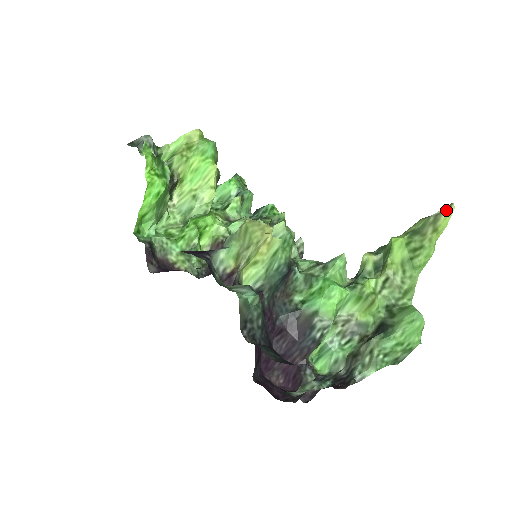
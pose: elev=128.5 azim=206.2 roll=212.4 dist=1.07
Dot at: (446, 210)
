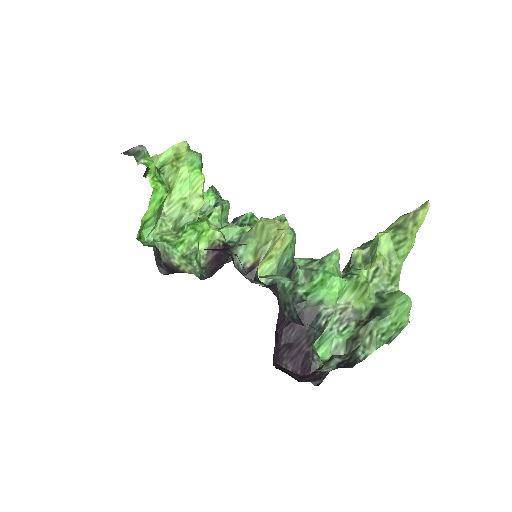
Dot at: (423, 207)
